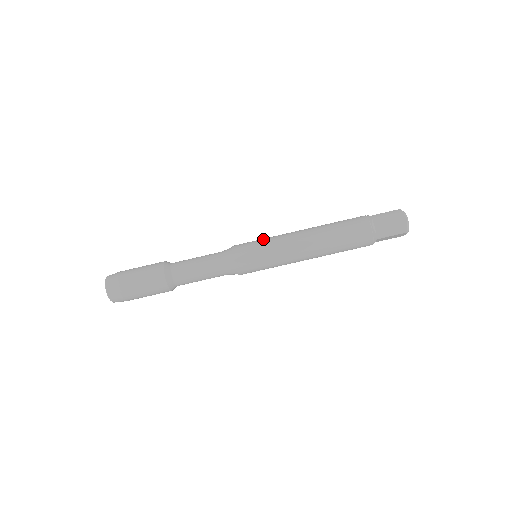
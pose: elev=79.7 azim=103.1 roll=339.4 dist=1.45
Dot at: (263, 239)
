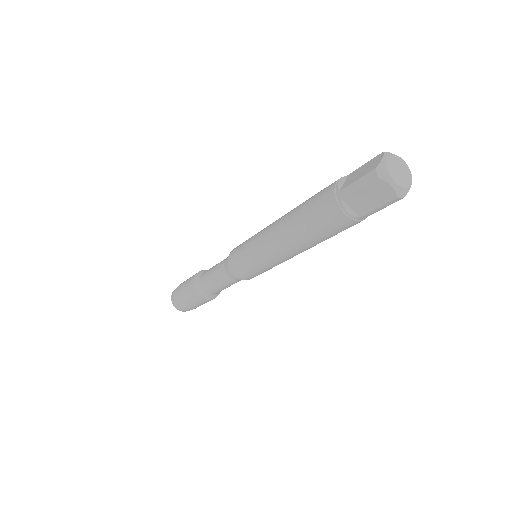
Dot at: (246, 247)
